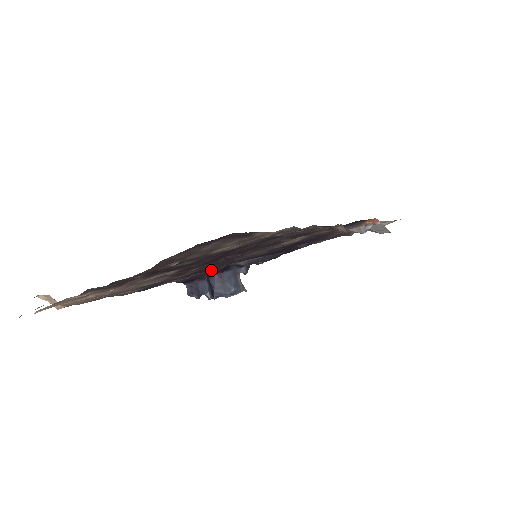
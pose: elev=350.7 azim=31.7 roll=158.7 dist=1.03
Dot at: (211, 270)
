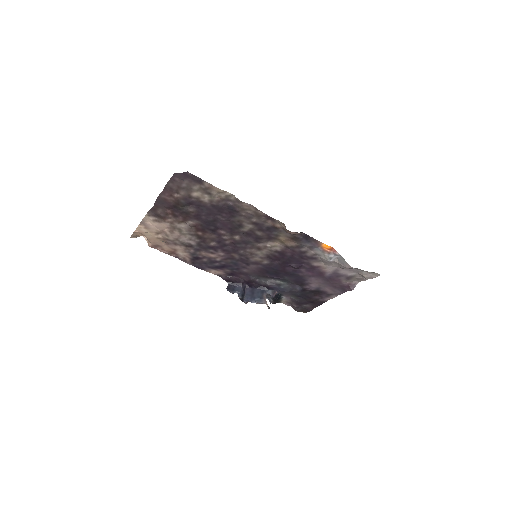
Dot at: (245, 278)
